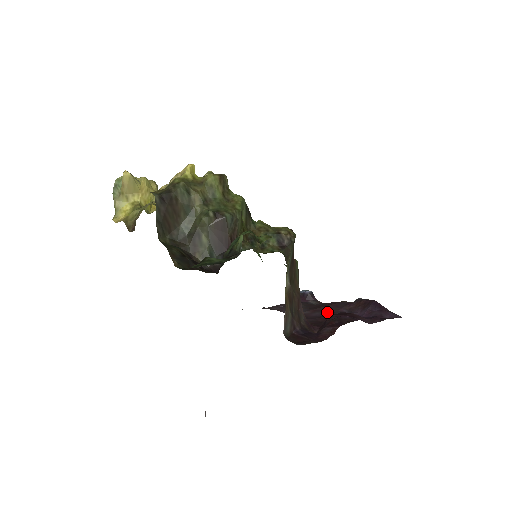
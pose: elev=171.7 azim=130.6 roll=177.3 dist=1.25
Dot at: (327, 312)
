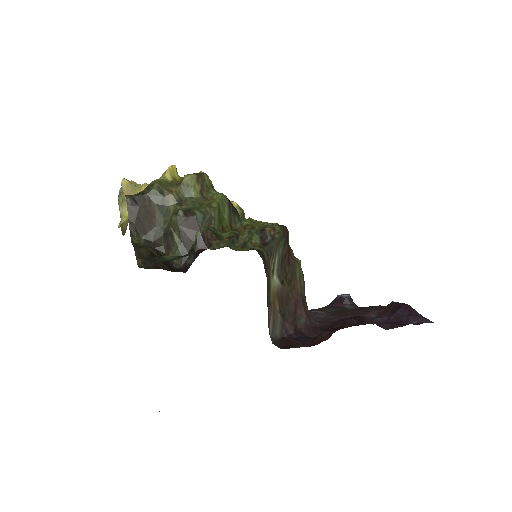
Dot at: occluded
